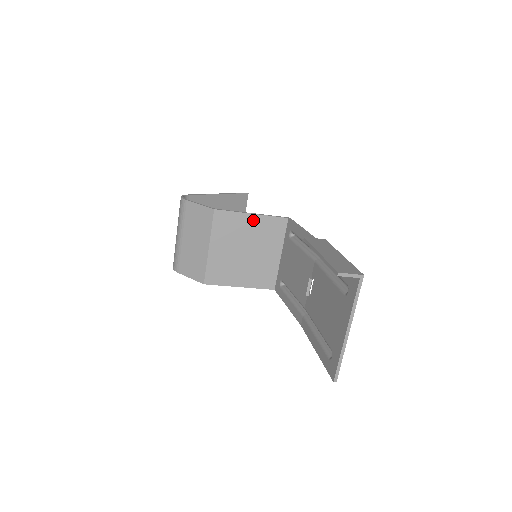
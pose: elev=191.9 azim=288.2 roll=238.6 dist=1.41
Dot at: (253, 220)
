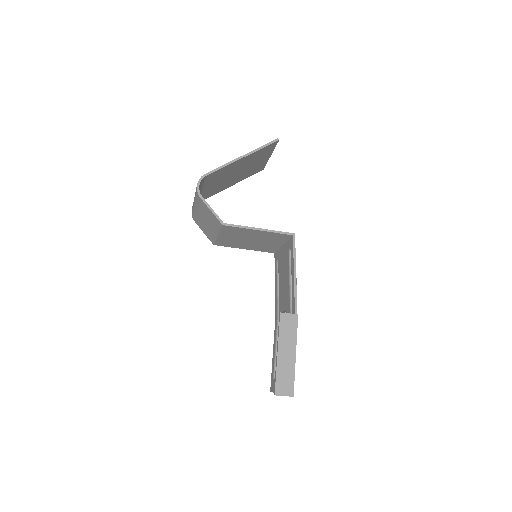
Dot at: (259, 232)
